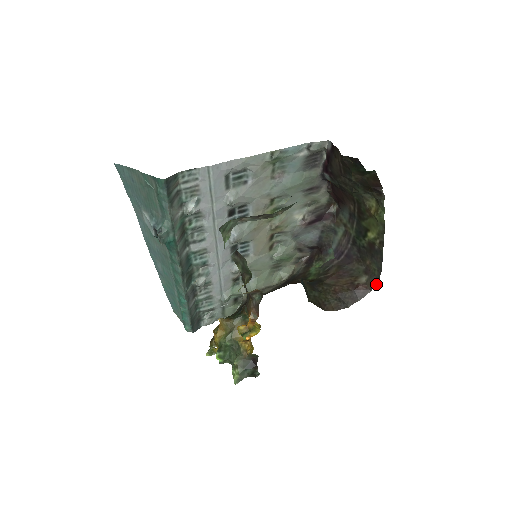
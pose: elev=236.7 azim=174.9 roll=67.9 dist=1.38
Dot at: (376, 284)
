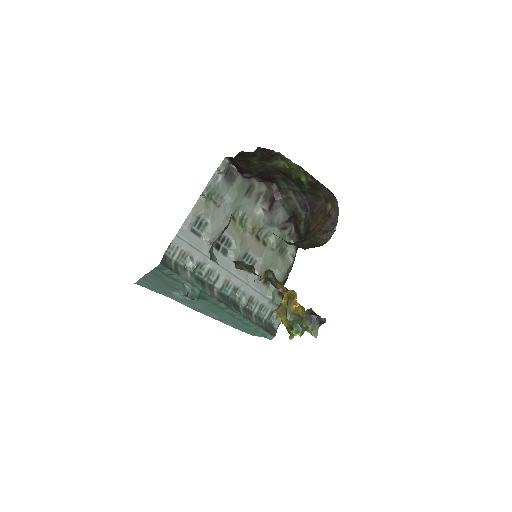
Dot at: (337, 202)
